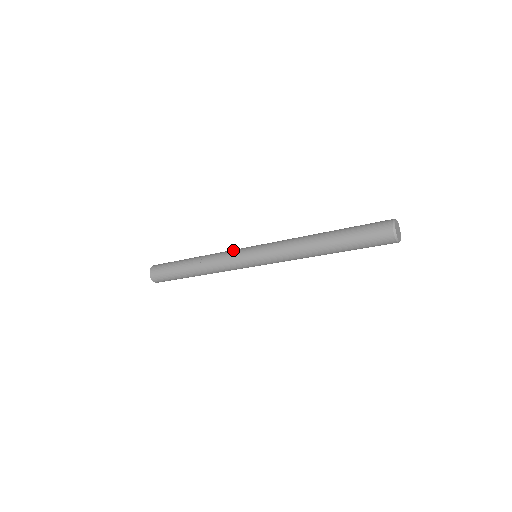
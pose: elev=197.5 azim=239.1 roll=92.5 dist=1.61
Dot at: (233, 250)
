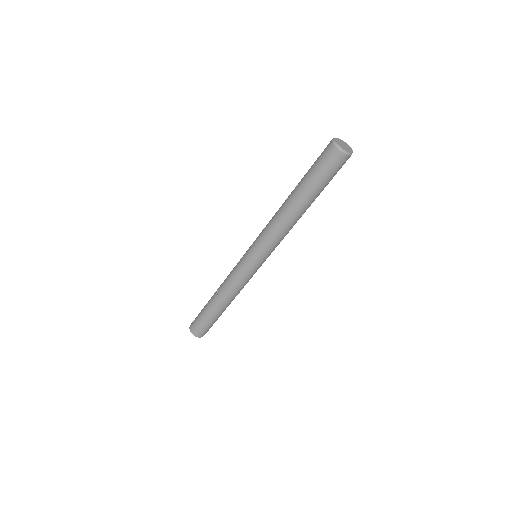
Dot at: (237, 263)
